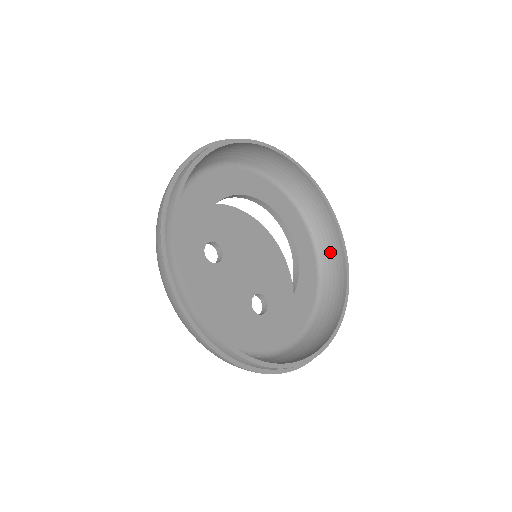
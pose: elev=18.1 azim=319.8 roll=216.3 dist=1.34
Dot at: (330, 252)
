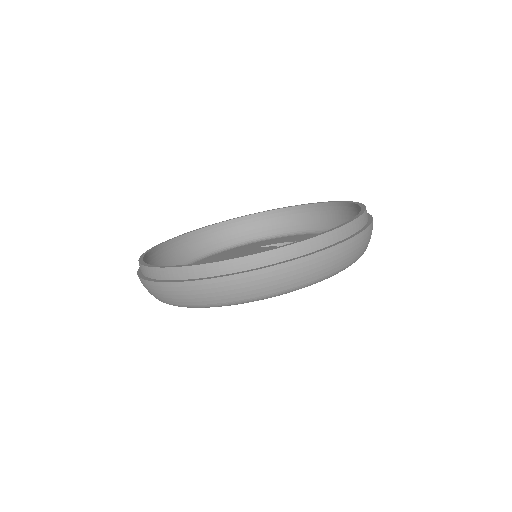
Dot at: occluded
